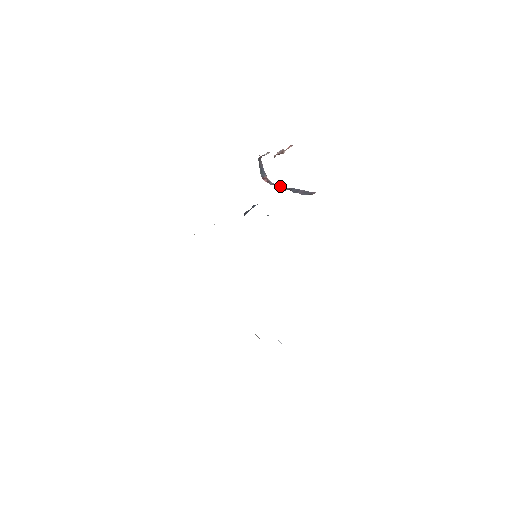
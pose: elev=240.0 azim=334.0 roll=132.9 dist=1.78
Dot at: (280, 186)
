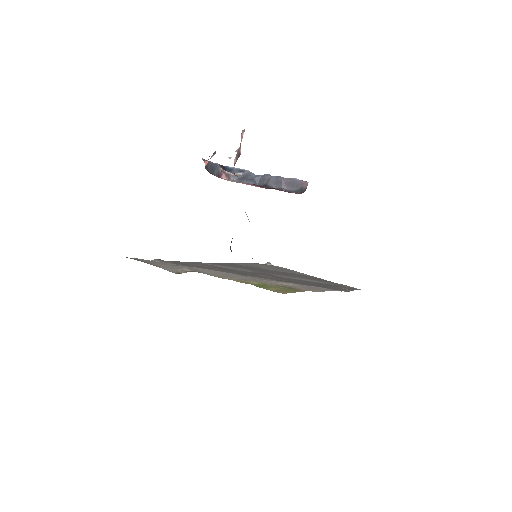
Dot at: (248, 178)
